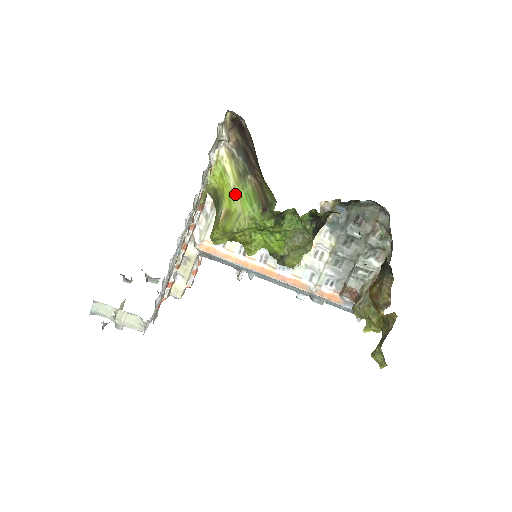
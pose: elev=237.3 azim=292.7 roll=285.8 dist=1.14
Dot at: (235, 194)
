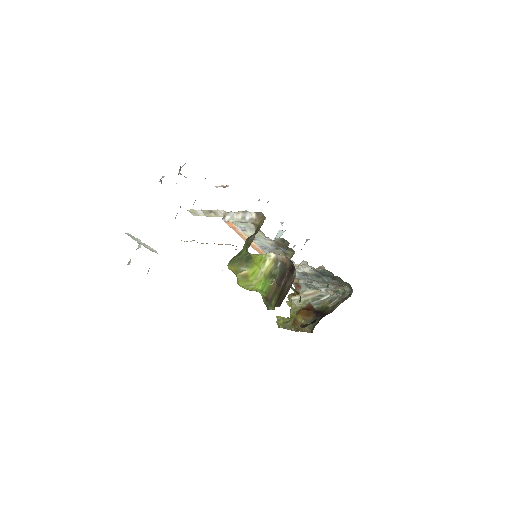
Dot at: (259, 276)
